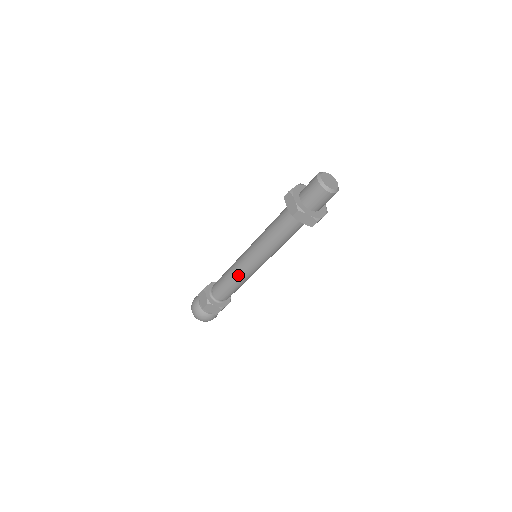
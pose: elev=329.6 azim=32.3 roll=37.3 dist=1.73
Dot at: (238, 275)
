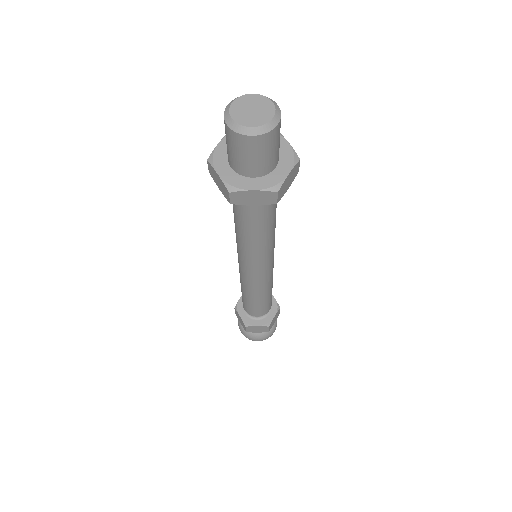
Dot at: (240, 277)
